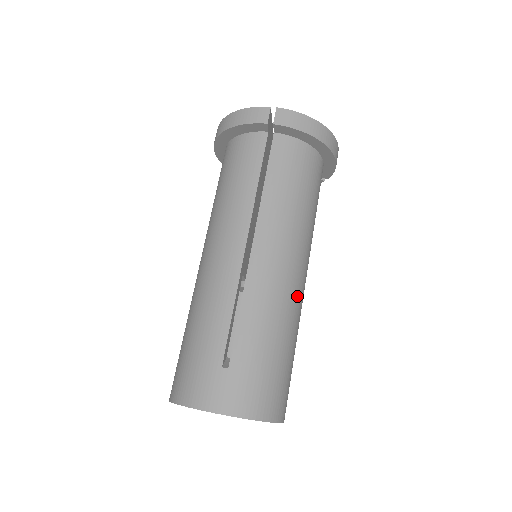
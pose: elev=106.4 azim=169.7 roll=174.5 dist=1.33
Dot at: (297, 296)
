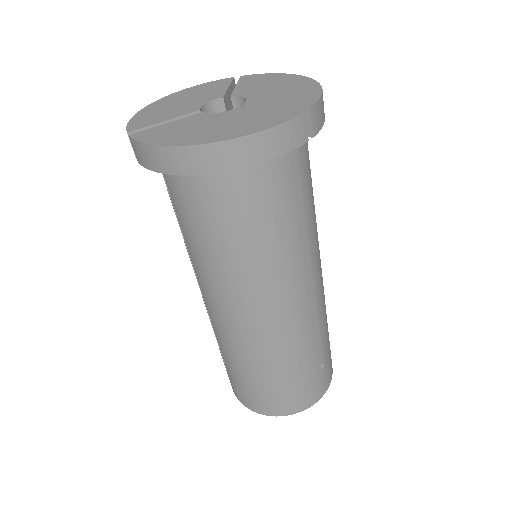
Dot at: occluded
